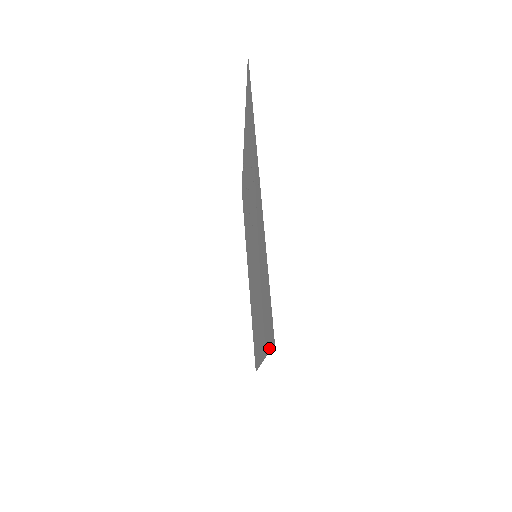
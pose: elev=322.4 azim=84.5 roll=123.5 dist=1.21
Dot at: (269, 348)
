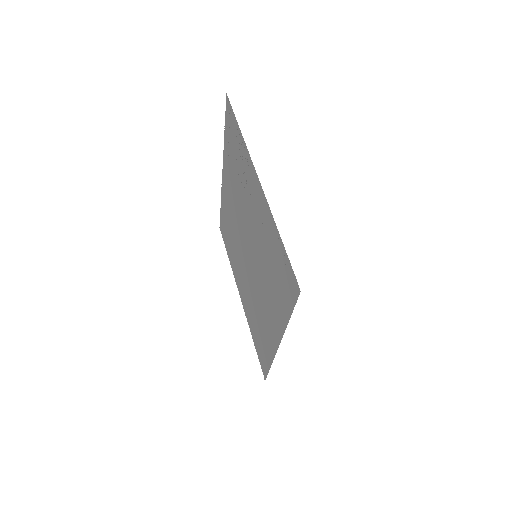
Dot at: (291, 311)
